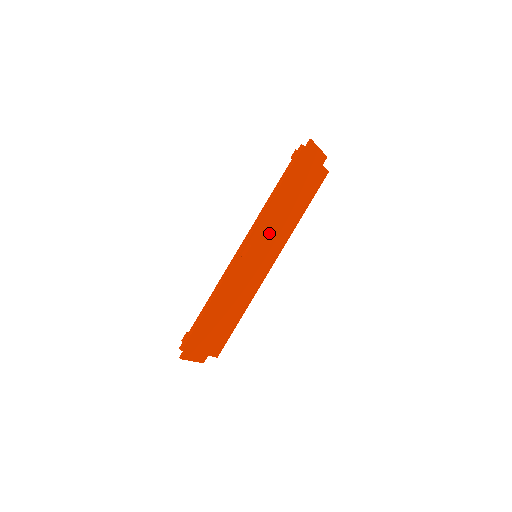
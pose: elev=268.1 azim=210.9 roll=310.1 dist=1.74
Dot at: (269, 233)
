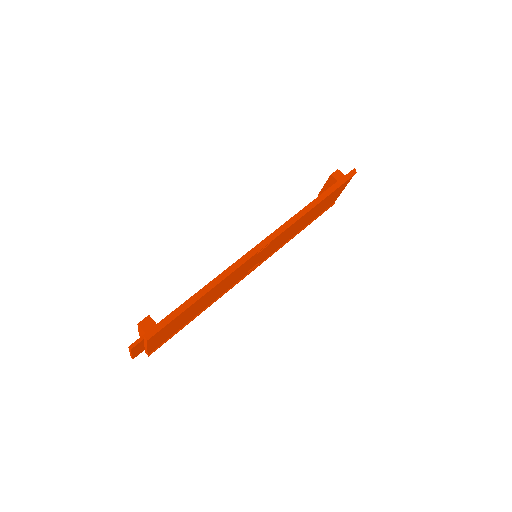
Dot at: (281, 238)
